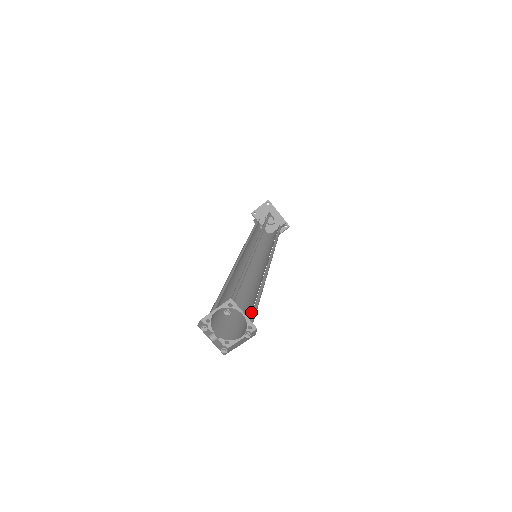
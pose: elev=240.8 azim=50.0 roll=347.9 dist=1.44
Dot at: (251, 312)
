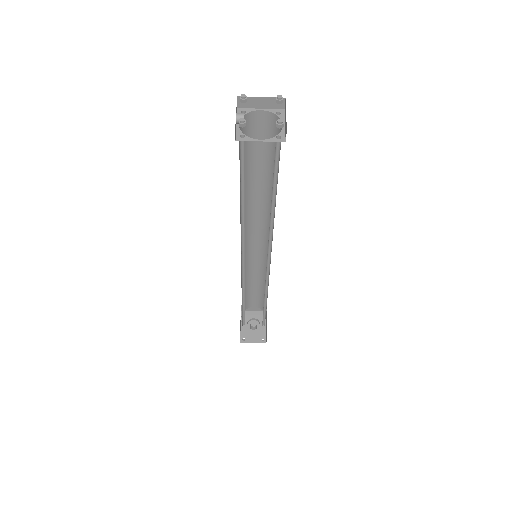
Dot at: occluded
